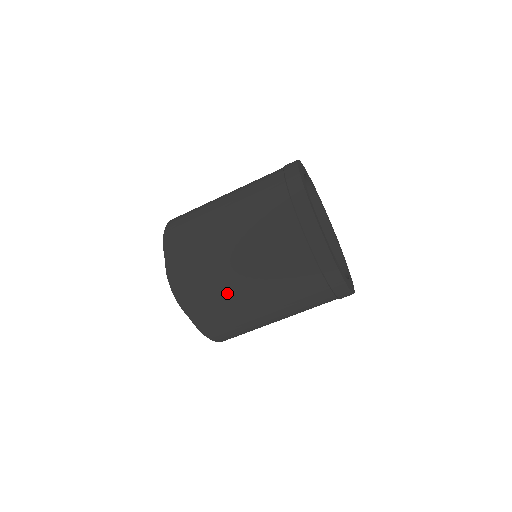
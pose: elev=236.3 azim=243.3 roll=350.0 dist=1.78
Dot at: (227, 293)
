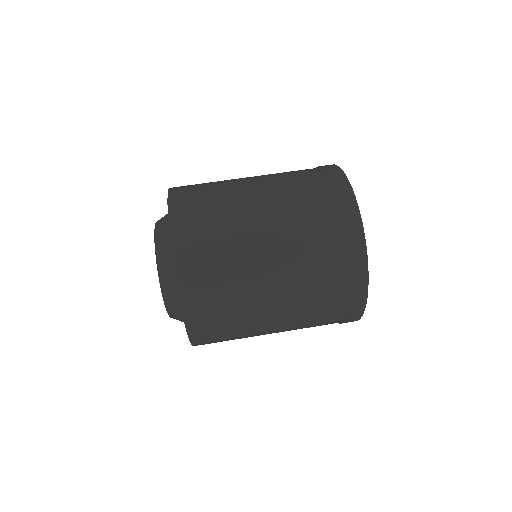
Dot at: (226, 205)
